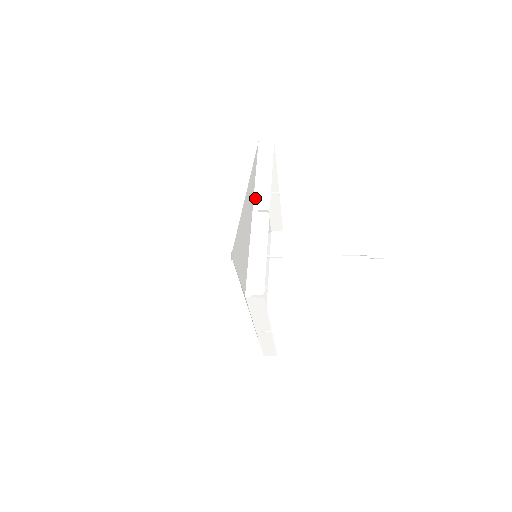
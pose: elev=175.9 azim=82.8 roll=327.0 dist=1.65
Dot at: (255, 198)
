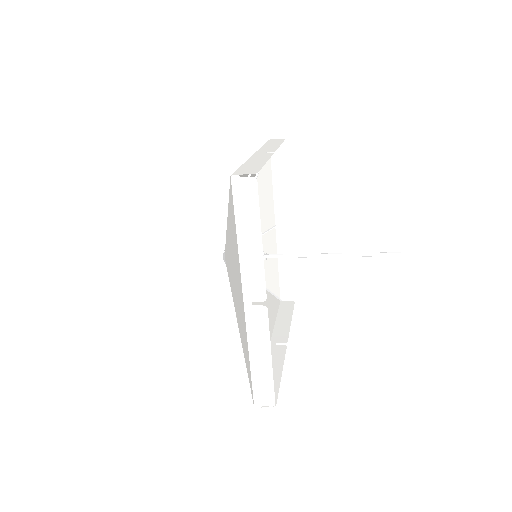
Dot at: (244, 284)
